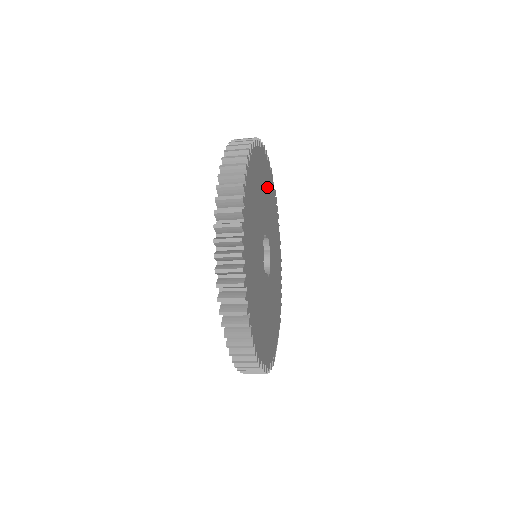
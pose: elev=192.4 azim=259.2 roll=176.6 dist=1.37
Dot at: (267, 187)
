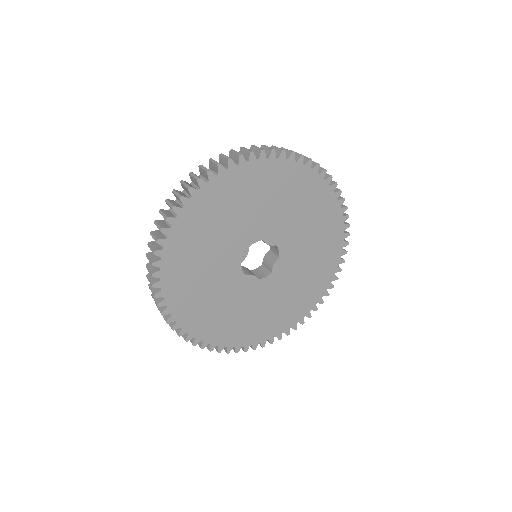
Dot at: (205, 229)
